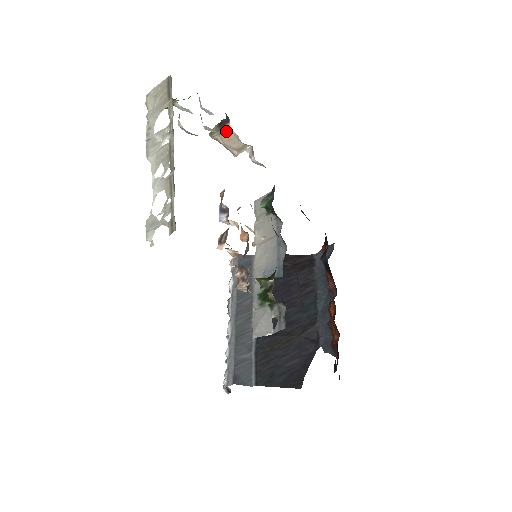
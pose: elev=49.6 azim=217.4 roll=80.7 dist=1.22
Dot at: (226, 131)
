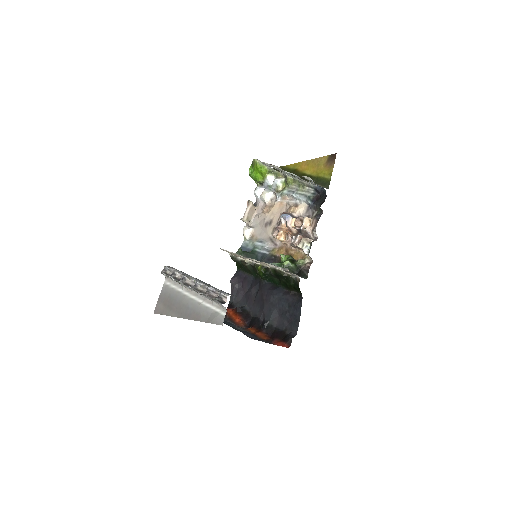
Dot at: (255, 207)
